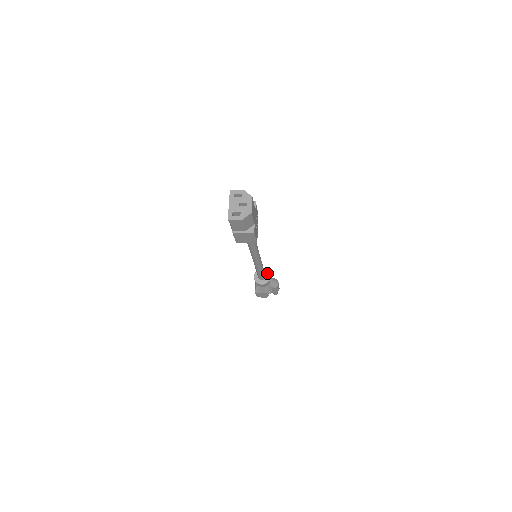
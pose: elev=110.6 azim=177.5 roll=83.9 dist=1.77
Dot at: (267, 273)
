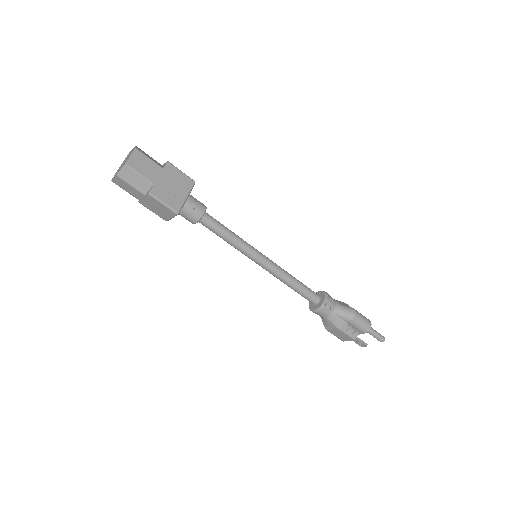
Dot at: (323, 295)
